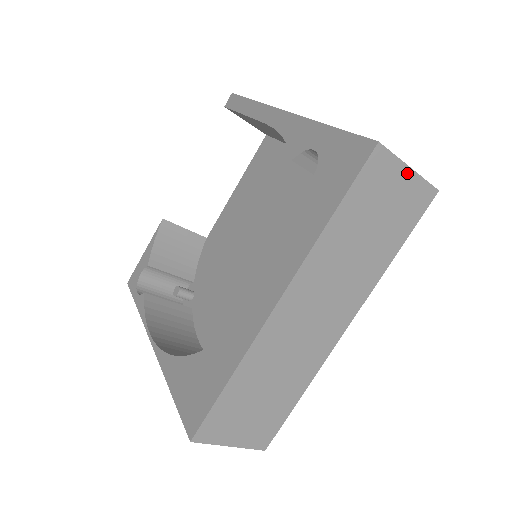
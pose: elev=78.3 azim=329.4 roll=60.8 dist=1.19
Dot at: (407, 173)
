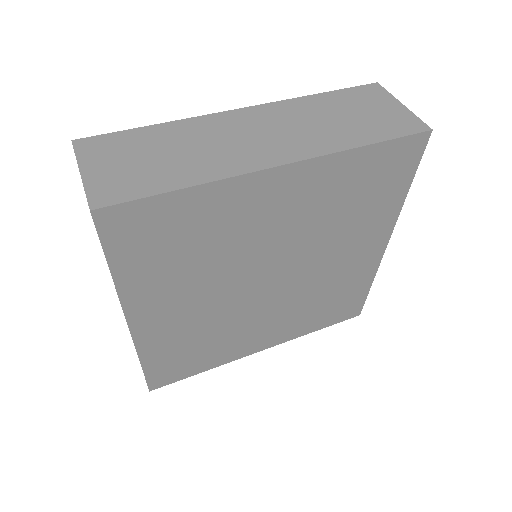
Dot at: (399, 106)
